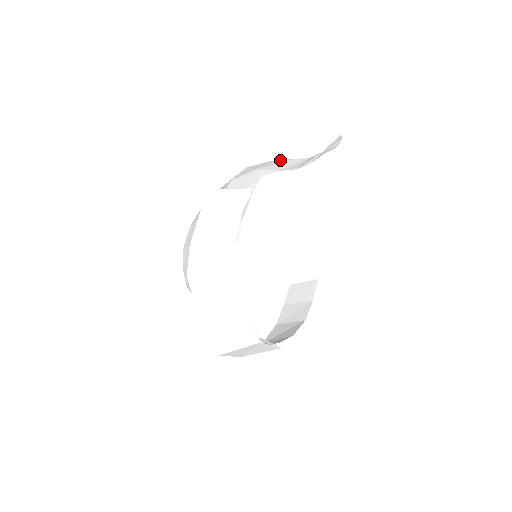
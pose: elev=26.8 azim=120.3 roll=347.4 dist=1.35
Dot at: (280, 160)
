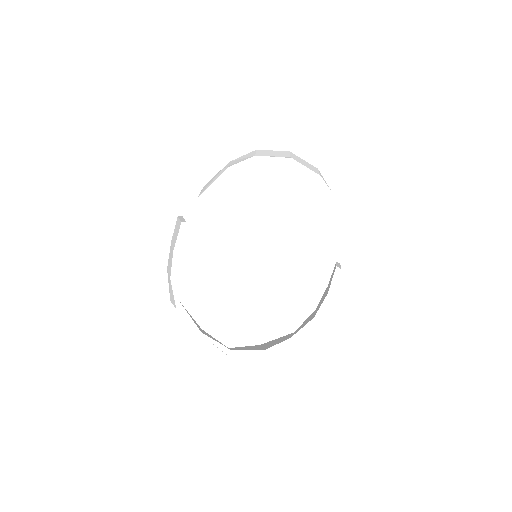
Dot at: occluded
